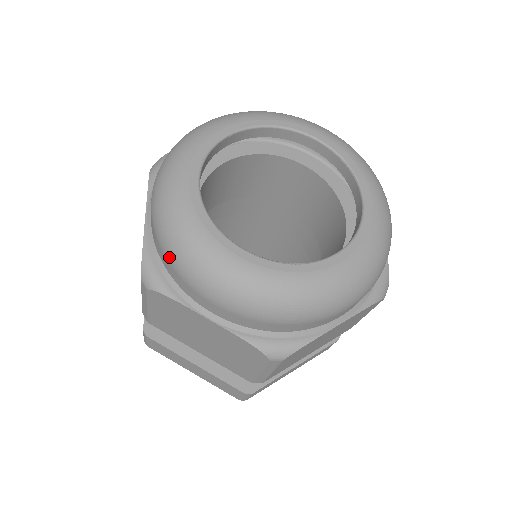
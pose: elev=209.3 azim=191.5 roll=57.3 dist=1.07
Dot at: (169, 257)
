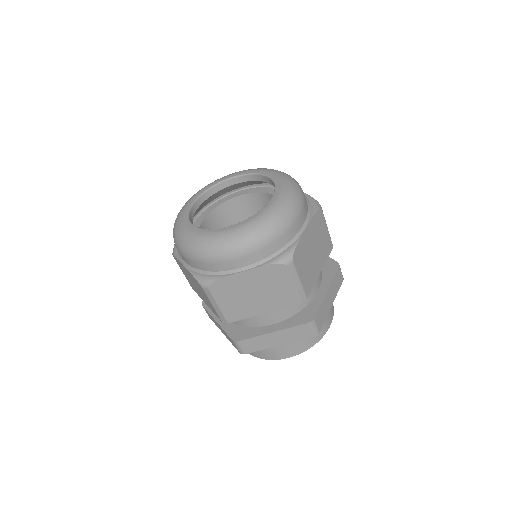
Dot at: occluded
